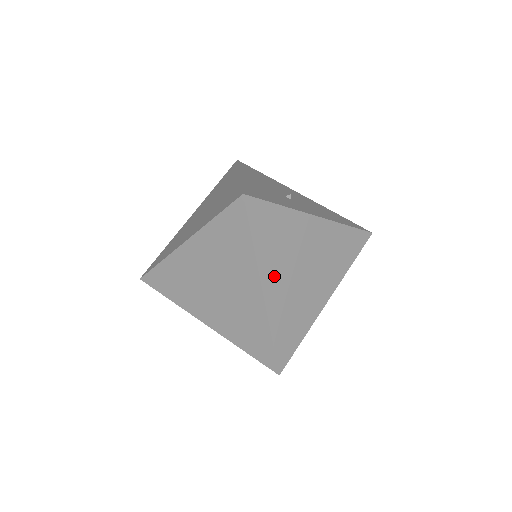
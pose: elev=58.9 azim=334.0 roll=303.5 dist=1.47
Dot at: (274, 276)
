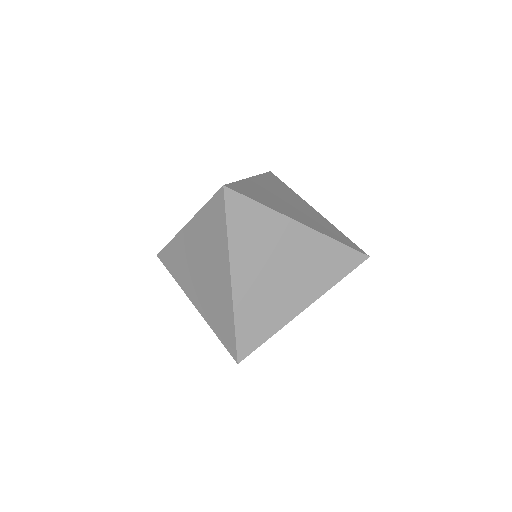
Dot at: (291, 214)
